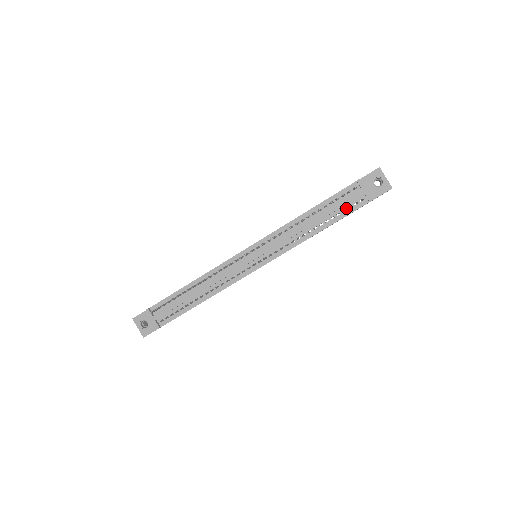
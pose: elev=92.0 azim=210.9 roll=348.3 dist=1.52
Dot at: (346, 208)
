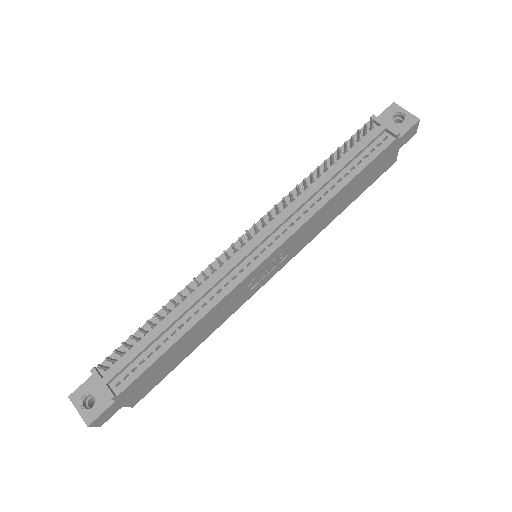
Dot at: (367, 153)
